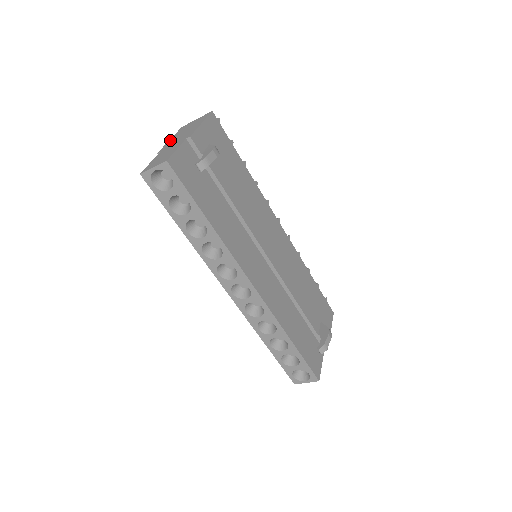
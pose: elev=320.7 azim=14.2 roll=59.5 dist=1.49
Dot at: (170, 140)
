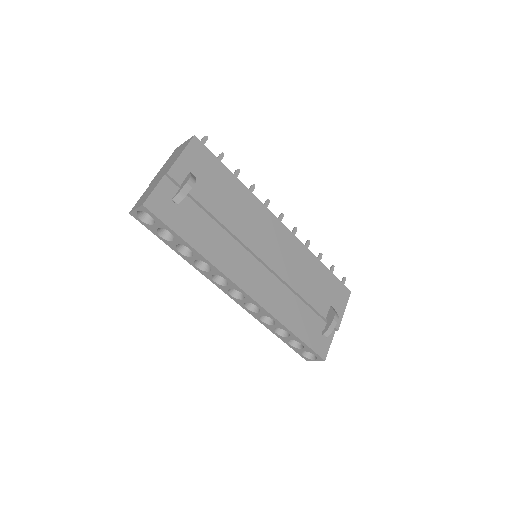
Dot at: (161, 168)
